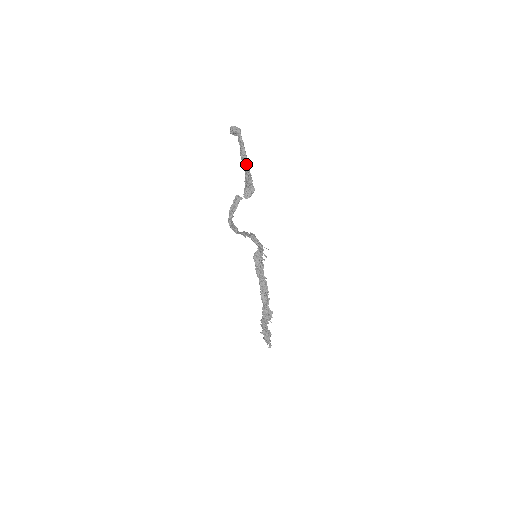
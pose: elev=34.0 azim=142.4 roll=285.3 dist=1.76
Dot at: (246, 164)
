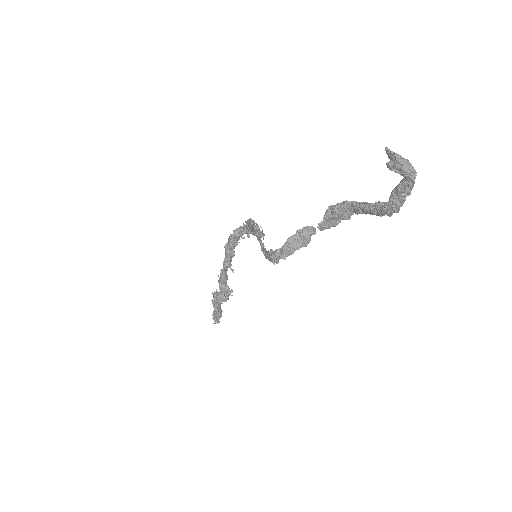
Dot at: (381, 215)
